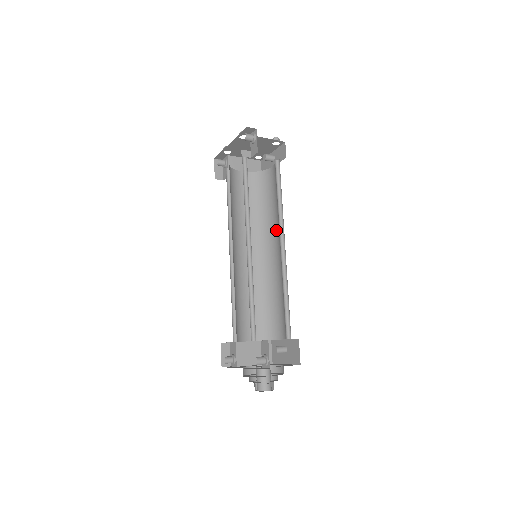
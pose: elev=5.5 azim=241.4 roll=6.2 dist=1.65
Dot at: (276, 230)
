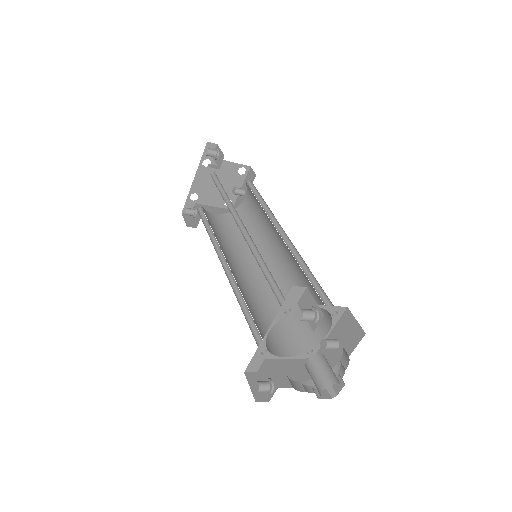
Dot at: (270, 238)
